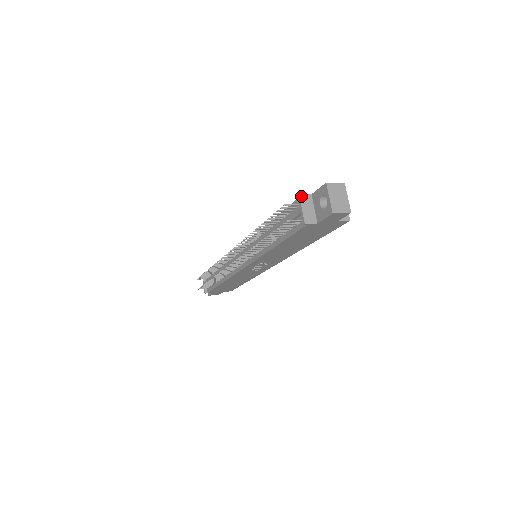
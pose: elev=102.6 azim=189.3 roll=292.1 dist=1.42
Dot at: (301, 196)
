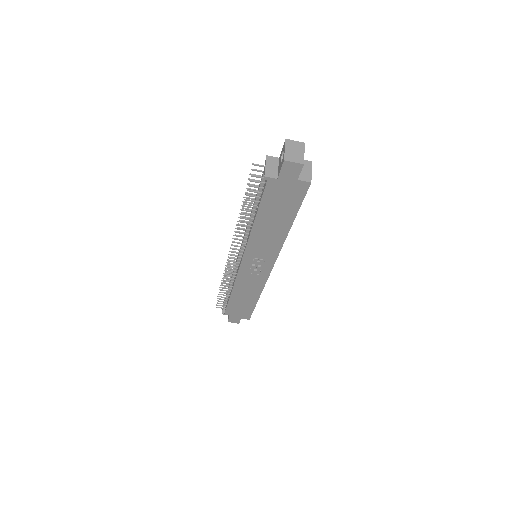
Dot at: (268, 157)
